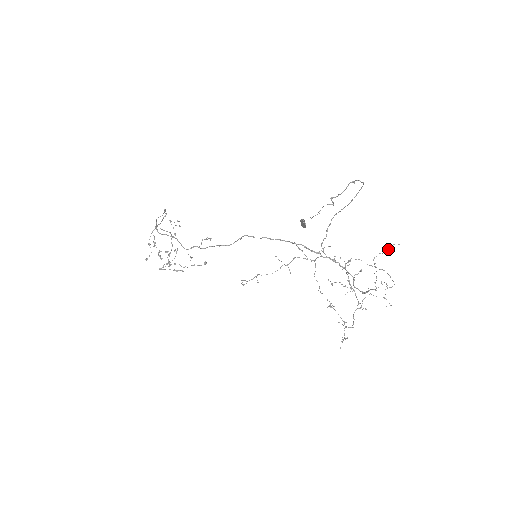
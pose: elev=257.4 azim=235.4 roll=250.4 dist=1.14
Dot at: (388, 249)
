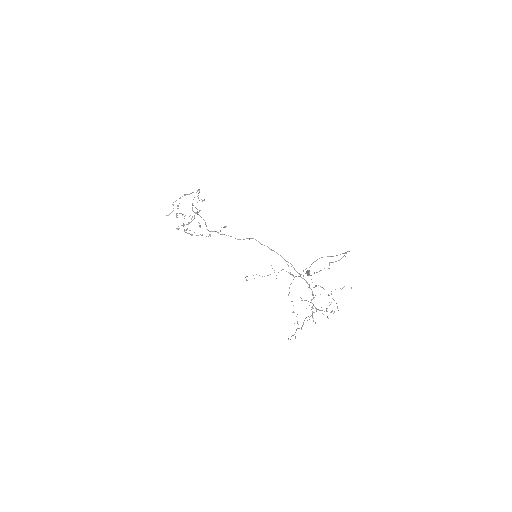
Dot at: occluded
